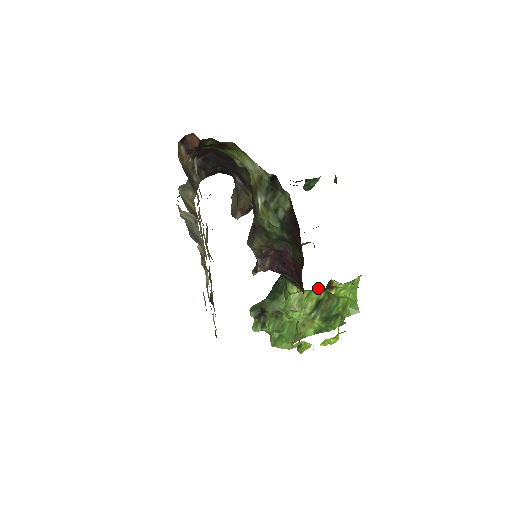
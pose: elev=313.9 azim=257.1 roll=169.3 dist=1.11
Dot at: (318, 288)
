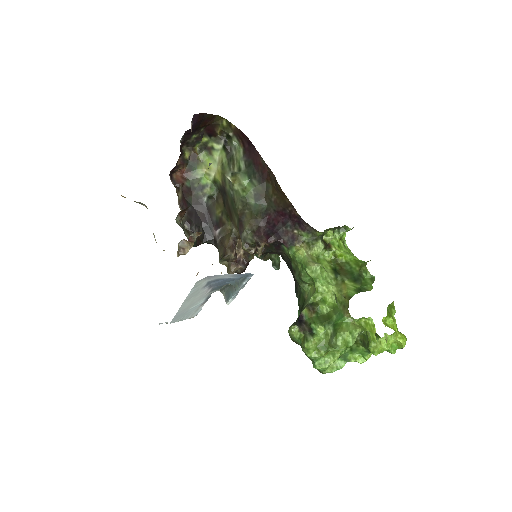
Dot at: (322, 257)
